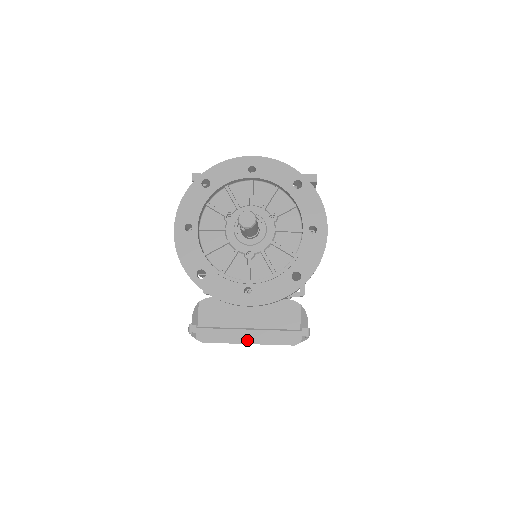
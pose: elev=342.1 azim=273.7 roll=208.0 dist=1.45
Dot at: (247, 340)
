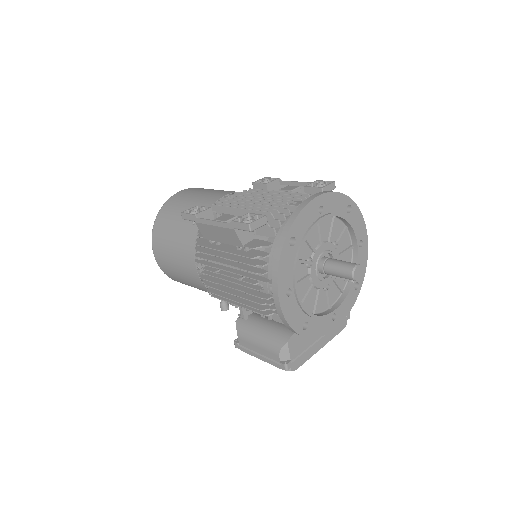
Dot at: (320, 346)
